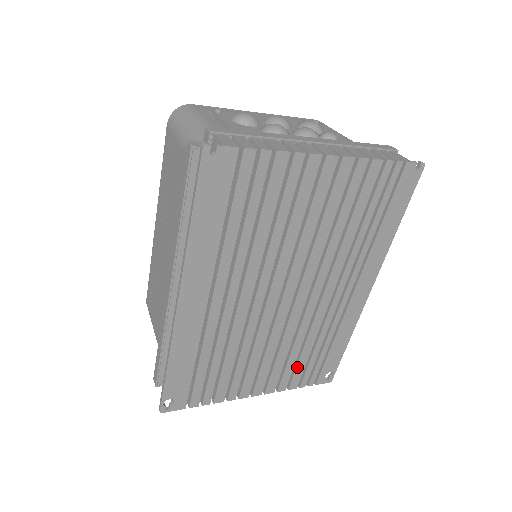
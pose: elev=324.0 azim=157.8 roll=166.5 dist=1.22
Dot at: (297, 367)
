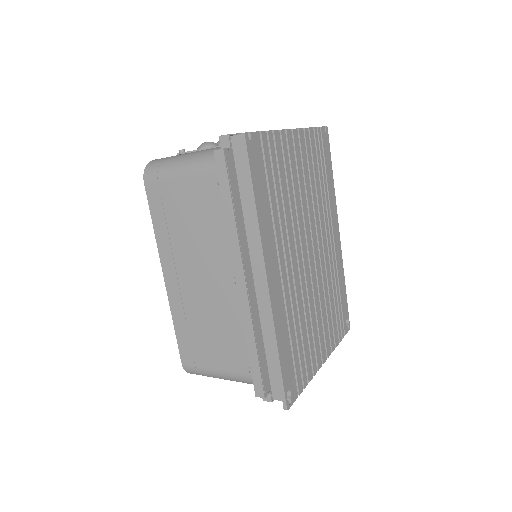
Dot at: (333, 321)
